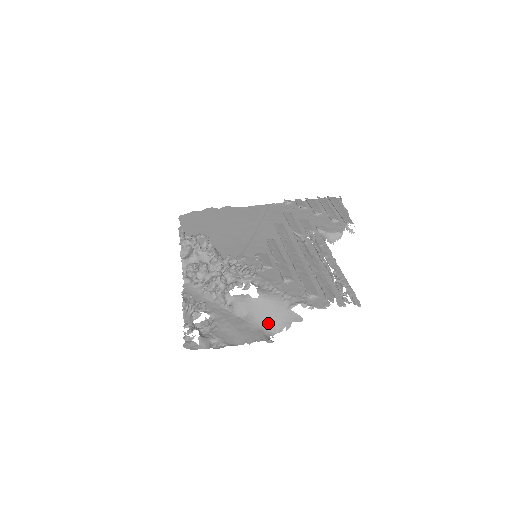
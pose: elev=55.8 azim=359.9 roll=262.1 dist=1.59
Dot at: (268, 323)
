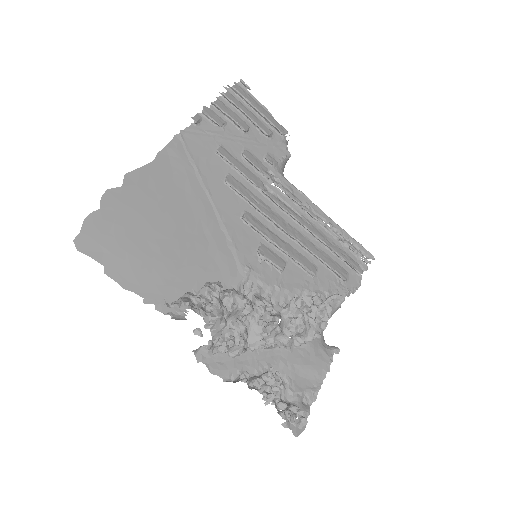
Dot at: occluded
